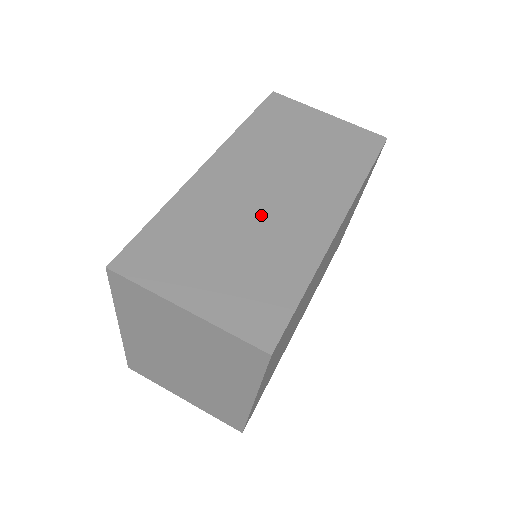
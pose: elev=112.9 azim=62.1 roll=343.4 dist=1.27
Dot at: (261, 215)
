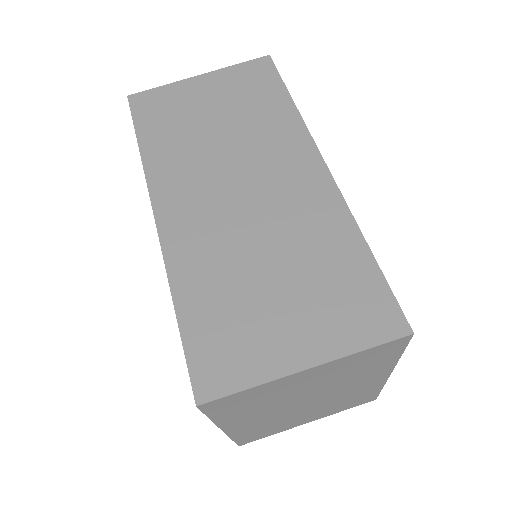
Dot at: (259, 221)
